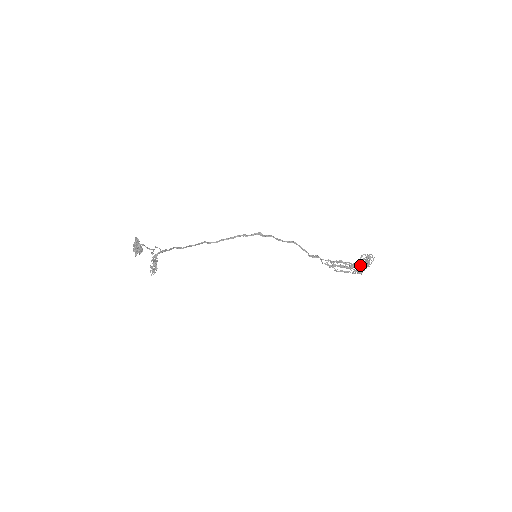
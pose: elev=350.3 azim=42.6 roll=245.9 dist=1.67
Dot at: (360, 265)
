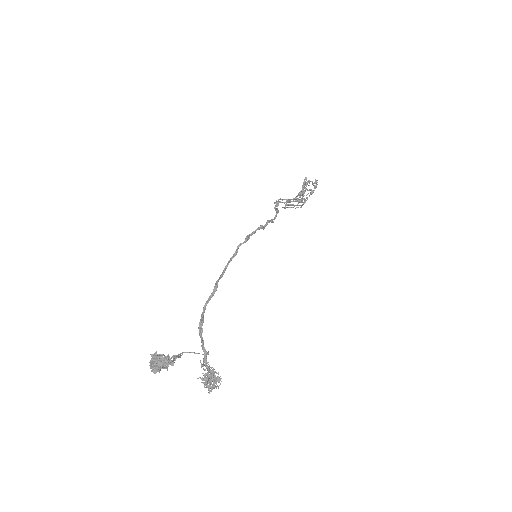
Dot at: occluded
